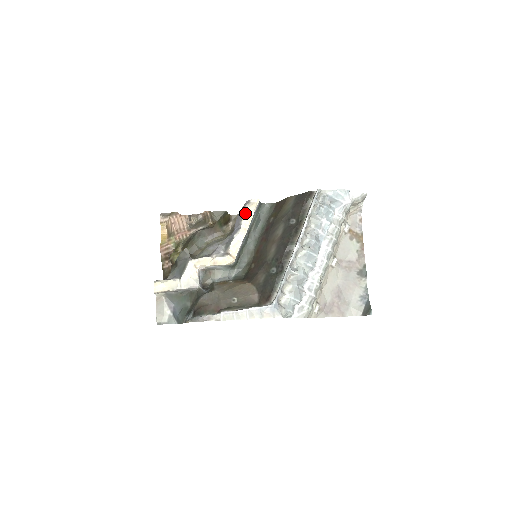
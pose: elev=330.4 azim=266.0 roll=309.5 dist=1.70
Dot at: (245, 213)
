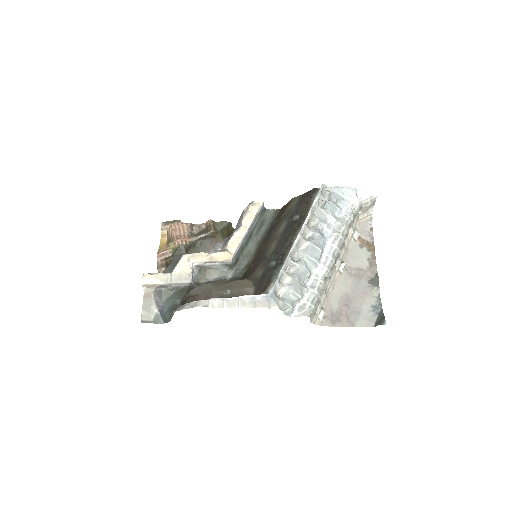
Dot at: (247, 212)
